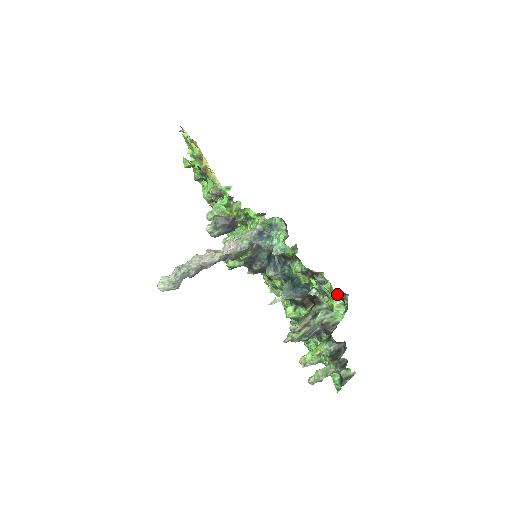
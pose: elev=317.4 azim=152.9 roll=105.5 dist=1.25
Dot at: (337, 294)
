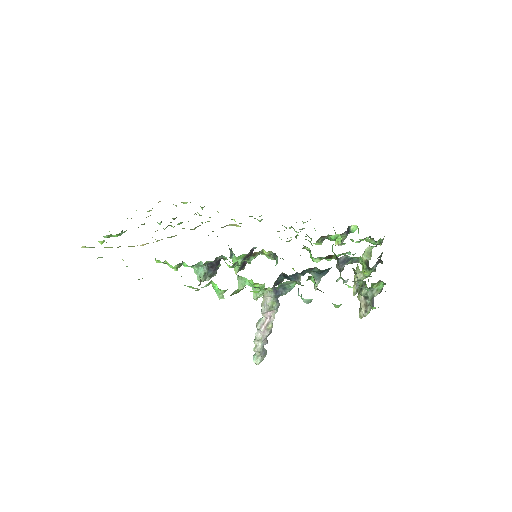
Dot at: occluded
